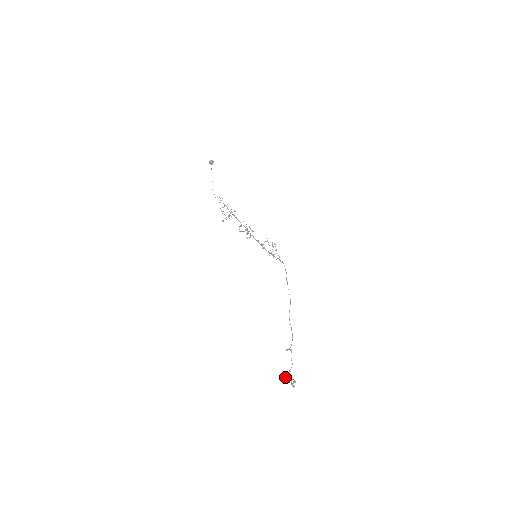
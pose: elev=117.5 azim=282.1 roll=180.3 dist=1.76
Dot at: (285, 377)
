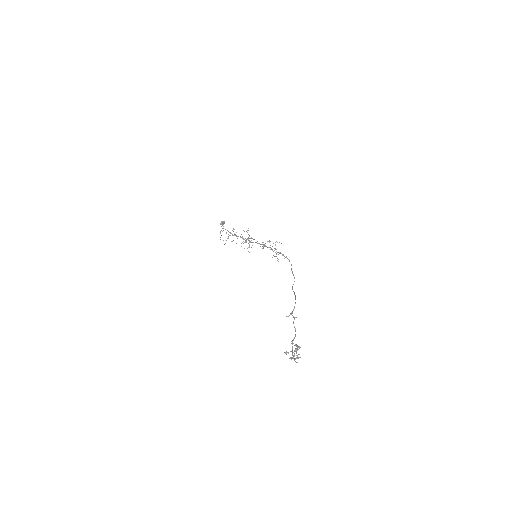
Dot at: (285, 352)
